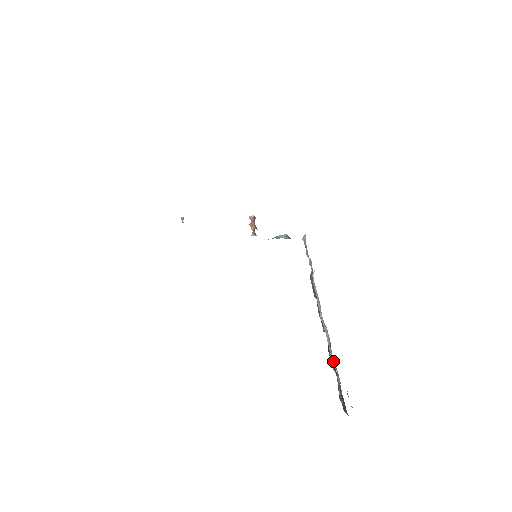
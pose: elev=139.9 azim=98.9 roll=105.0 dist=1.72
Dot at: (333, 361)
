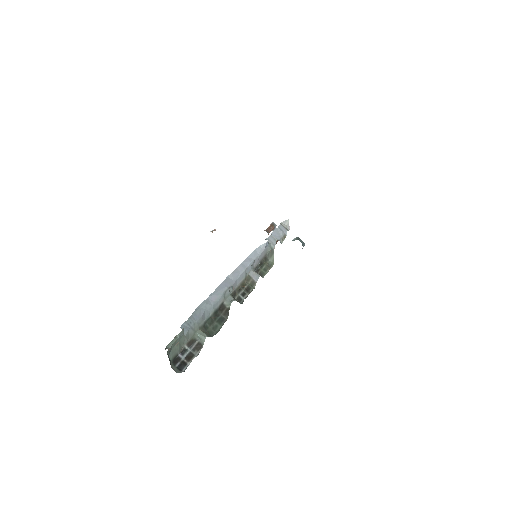
Dot at: (200, 311)
